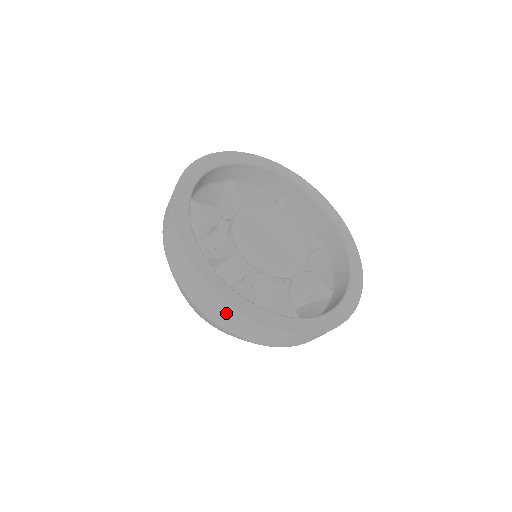
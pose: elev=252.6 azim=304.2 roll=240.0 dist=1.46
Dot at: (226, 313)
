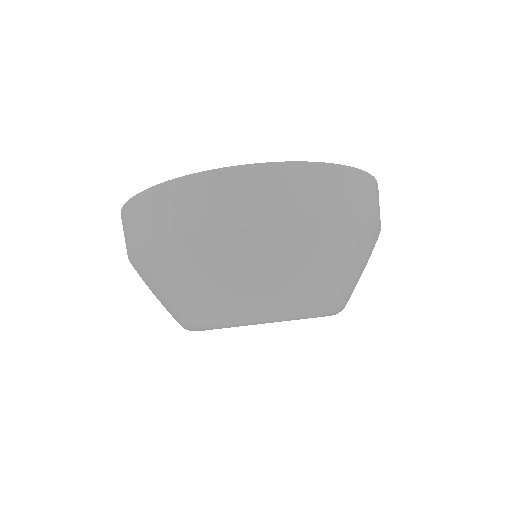
Dot at: (223, 189)
